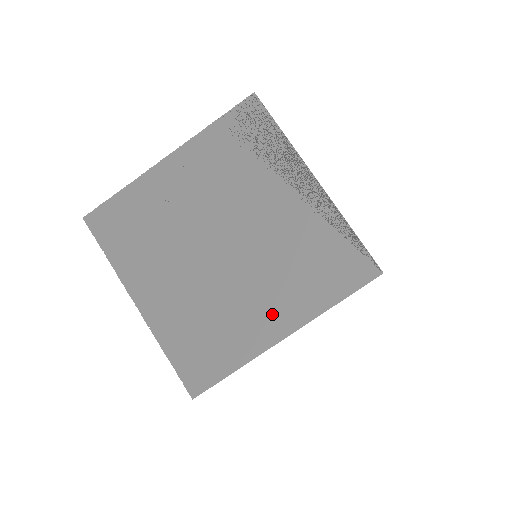
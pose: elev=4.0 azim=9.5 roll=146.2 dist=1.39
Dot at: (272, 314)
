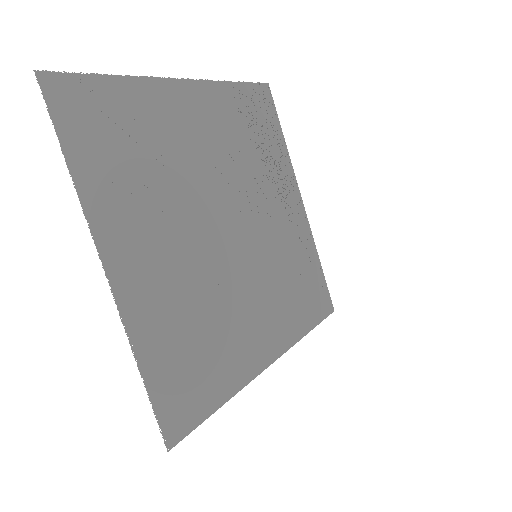
Dot at: (264, 331)
